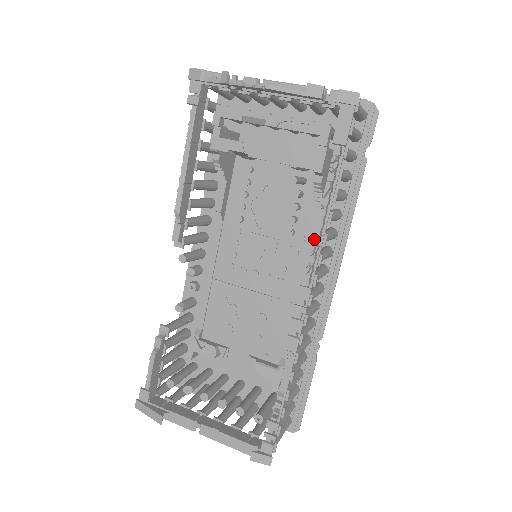
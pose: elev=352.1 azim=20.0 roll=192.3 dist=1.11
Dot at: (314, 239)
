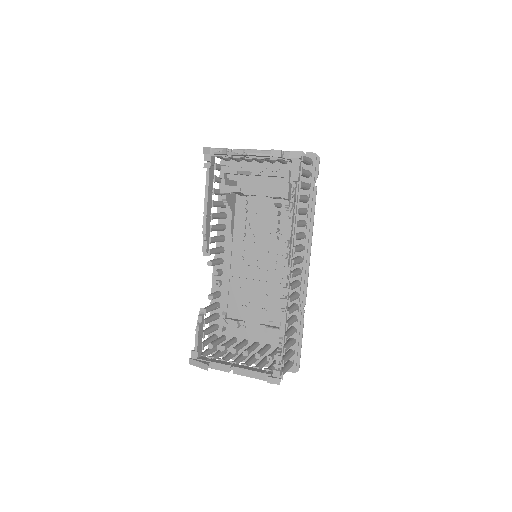
Dot at: (288, 237)
